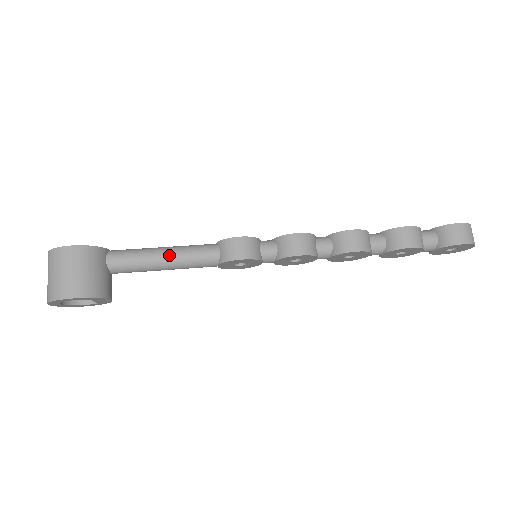
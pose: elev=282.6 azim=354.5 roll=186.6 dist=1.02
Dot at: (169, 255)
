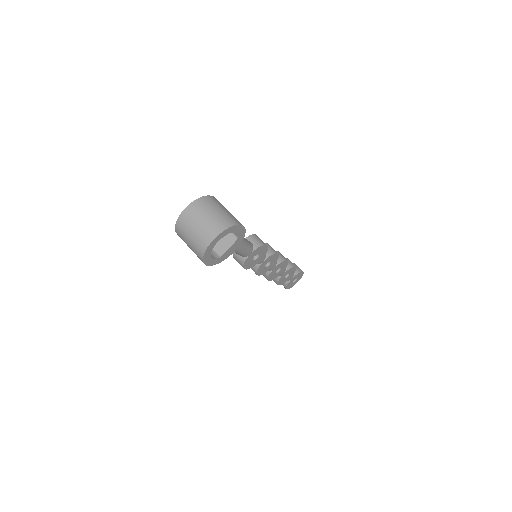
Dot at: occluded
